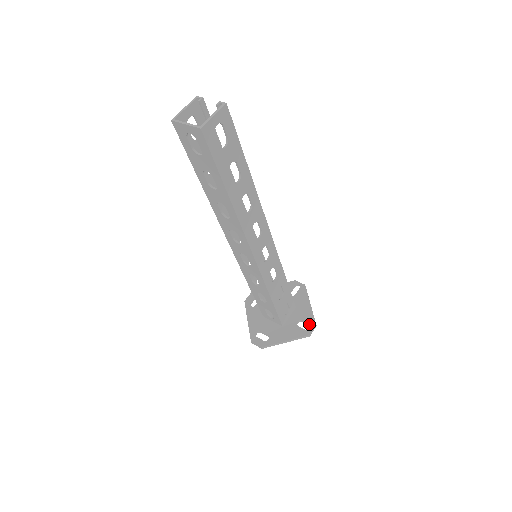
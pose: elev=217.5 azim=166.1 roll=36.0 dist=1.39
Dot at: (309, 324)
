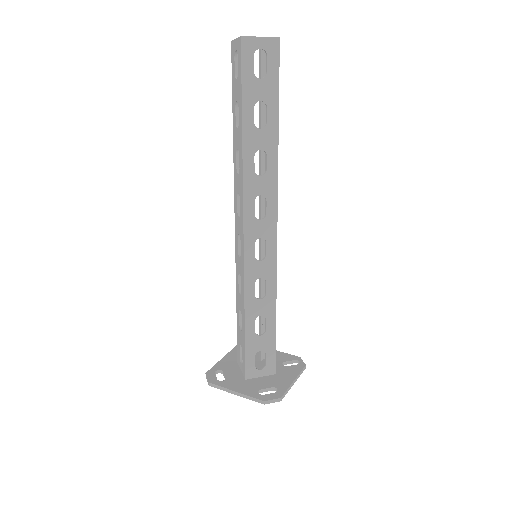
Dot at: (294, 360)
